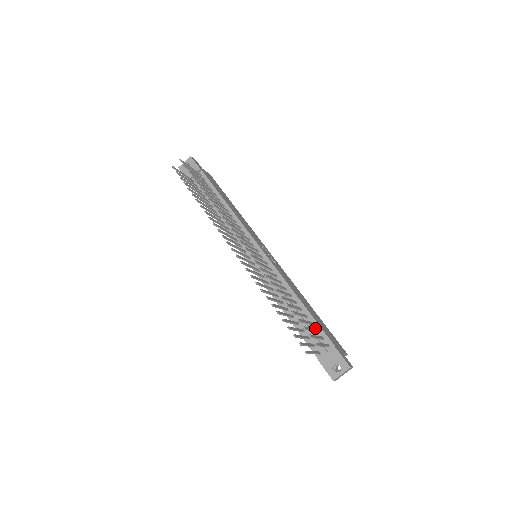
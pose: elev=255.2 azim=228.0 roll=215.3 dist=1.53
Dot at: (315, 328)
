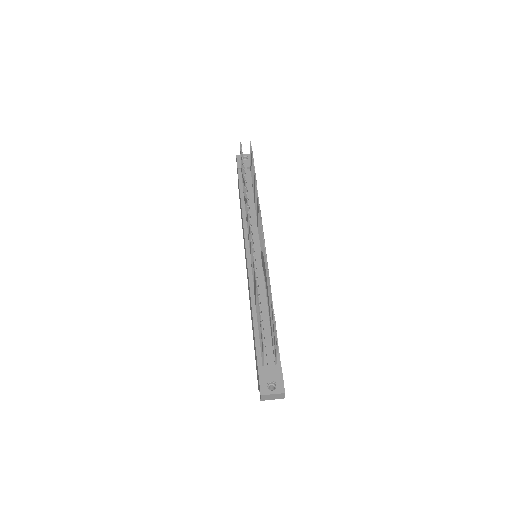
Dot at: occluded
